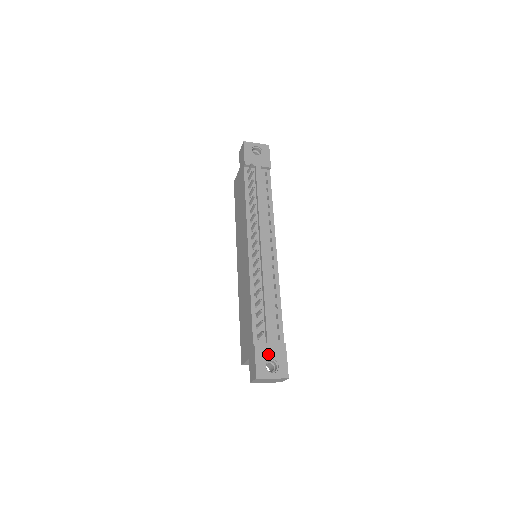
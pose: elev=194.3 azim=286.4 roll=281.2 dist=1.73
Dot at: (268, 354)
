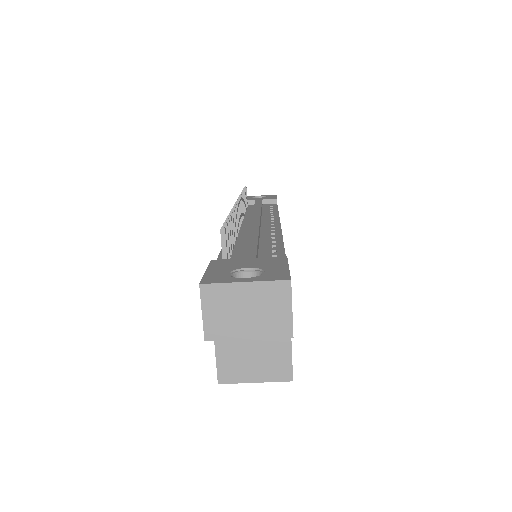
Dot at: (240, 265)
